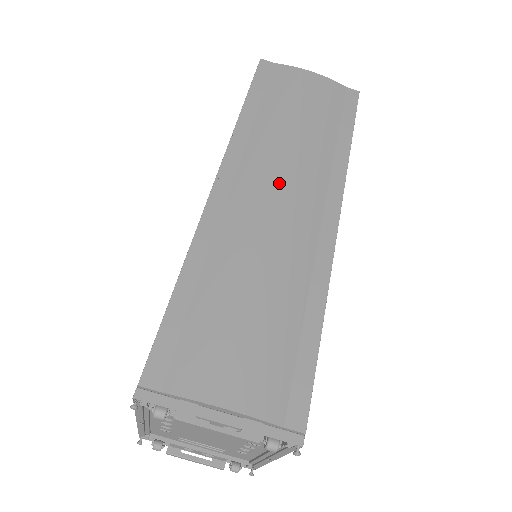
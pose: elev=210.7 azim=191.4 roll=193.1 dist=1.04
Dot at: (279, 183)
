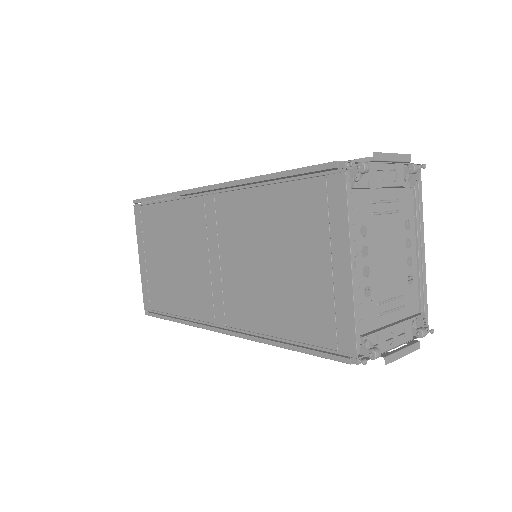
Dot at: occluded
